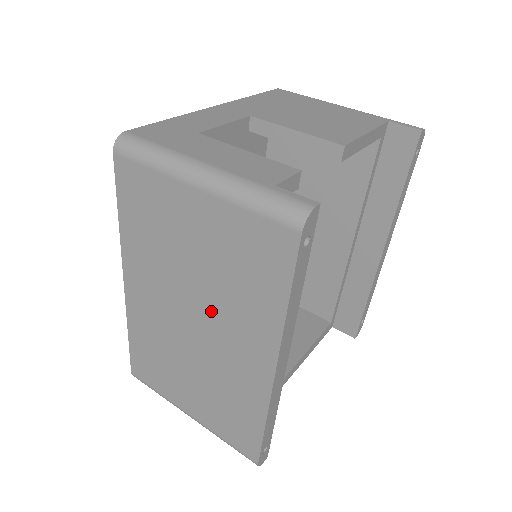
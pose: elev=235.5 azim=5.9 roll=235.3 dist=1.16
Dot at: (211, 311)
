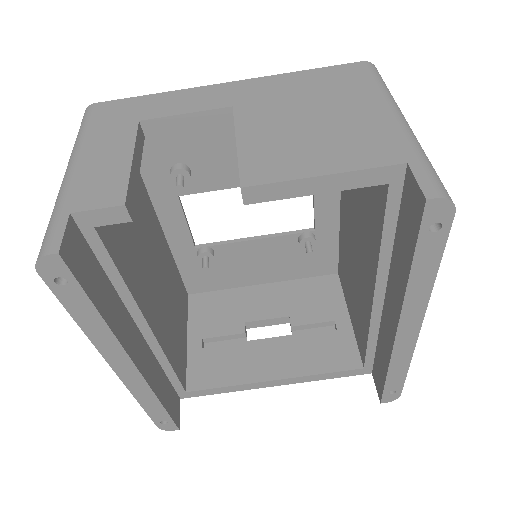
Dot at: occluded
